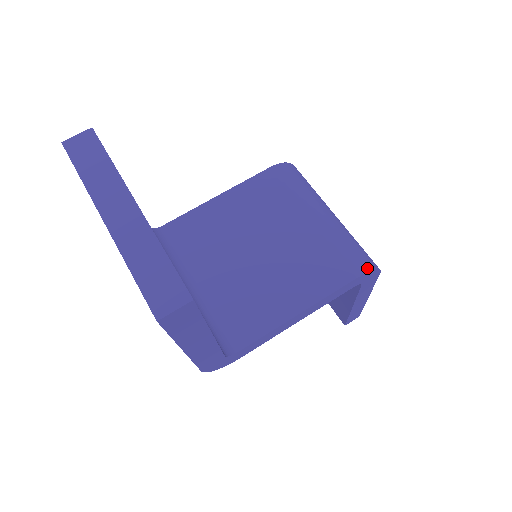
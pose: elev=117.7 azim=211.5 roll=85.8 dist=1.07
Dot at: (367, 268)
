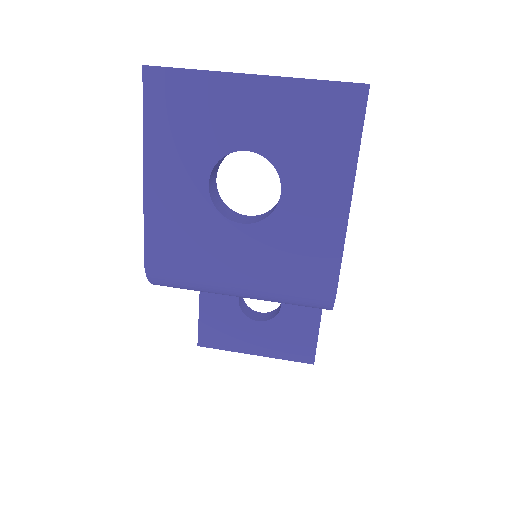
Dot at: occluded
